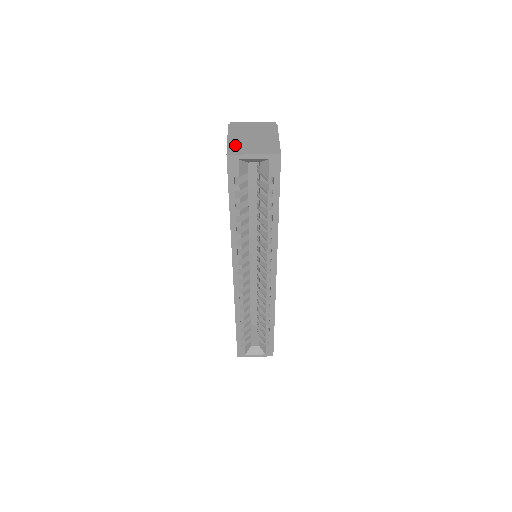
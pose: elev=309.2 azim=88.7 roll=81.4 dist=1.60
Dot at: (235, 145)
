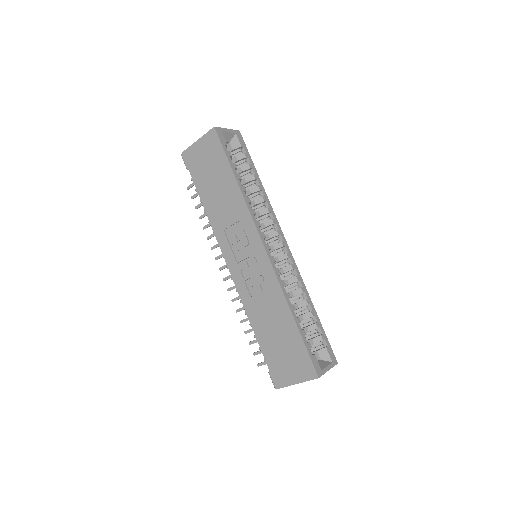
Dot at: occluded
